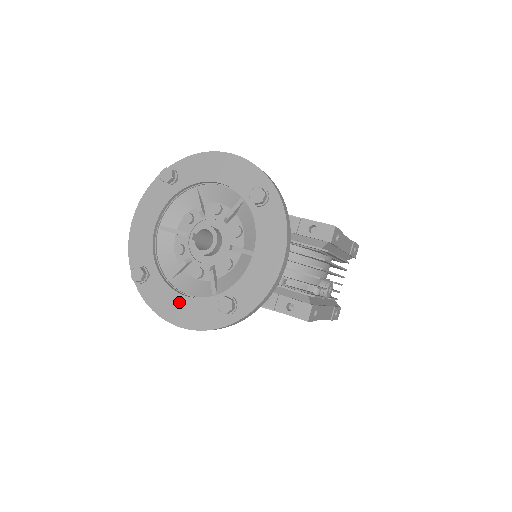
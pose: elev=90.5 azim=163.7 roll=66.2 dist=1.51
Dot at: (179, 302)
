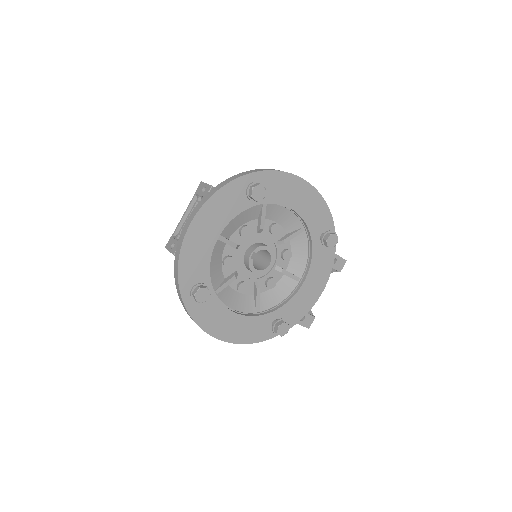
Dot at: (229, 319)
